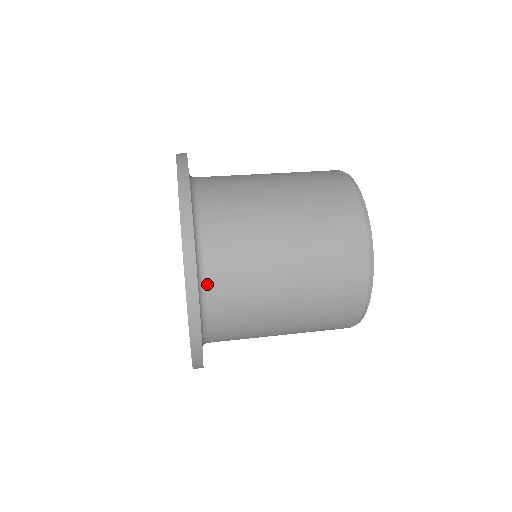
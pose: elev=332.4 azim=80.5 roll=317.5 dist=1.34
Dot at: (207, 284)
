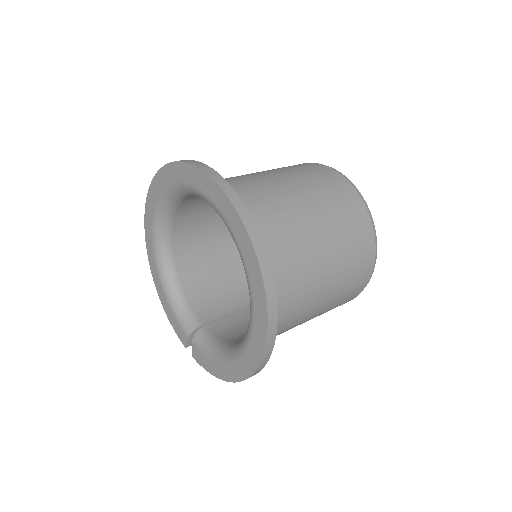
Dot at: occluded
